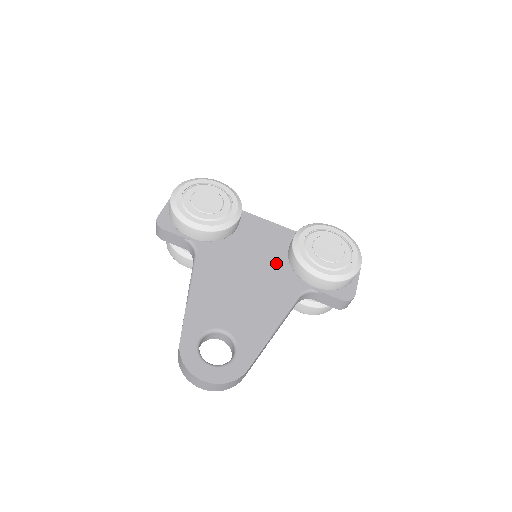
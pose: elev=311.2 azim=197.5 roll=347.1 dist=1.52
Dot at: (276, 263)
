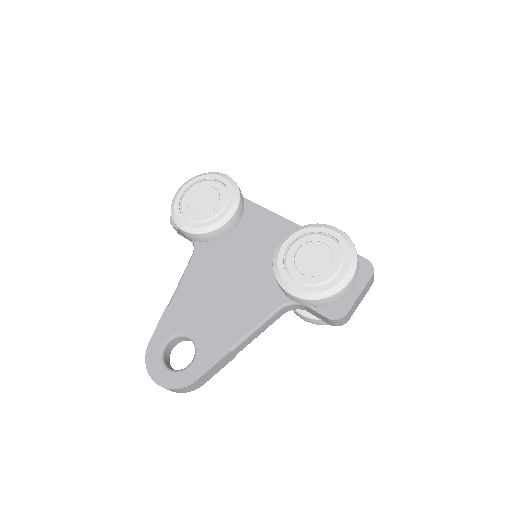
Dot at: (268, 267)
